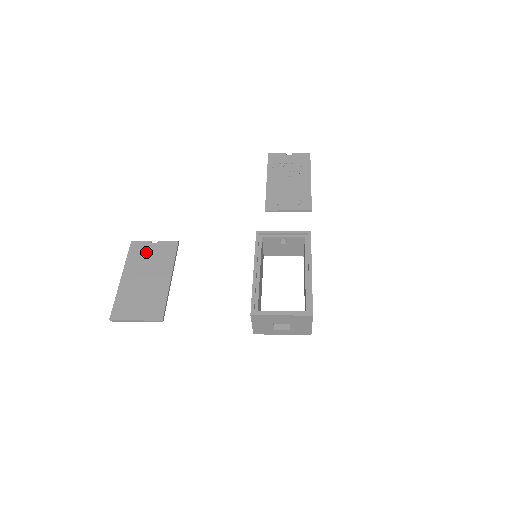
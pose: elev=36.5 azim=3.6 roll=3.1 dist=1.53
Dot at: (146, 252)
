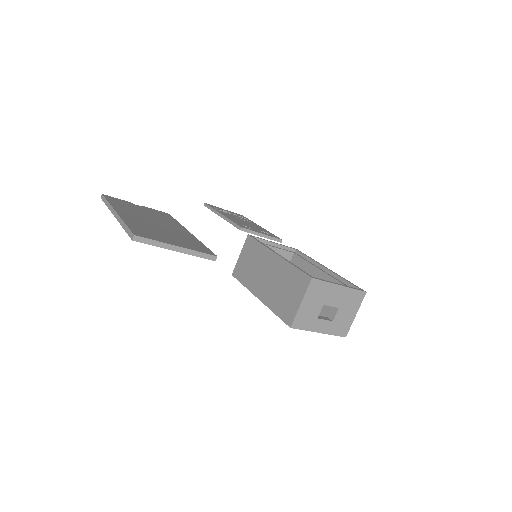
Dot at: (133, 206)
